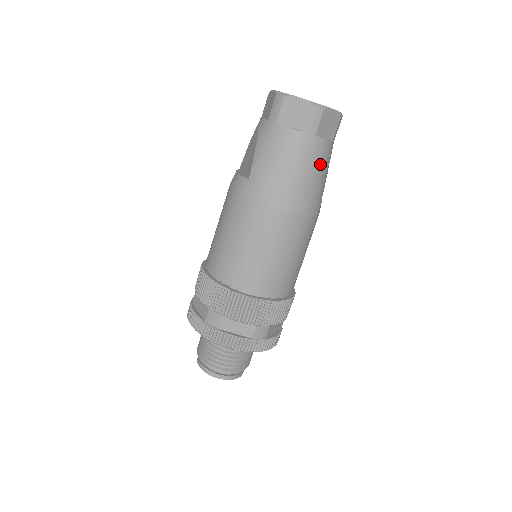
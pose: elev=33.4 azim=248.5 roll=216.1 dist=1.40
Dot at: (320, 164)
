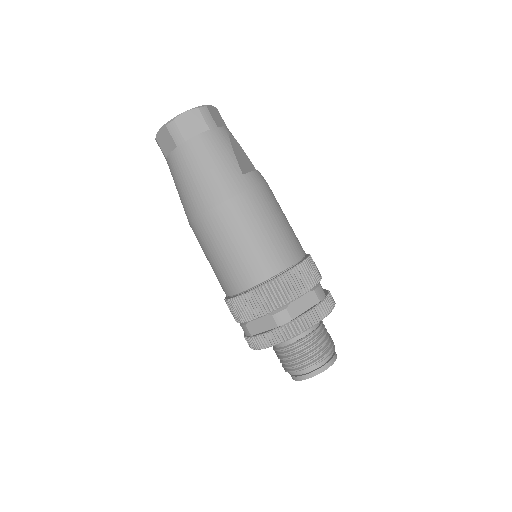
Dot at: (208, 155)
